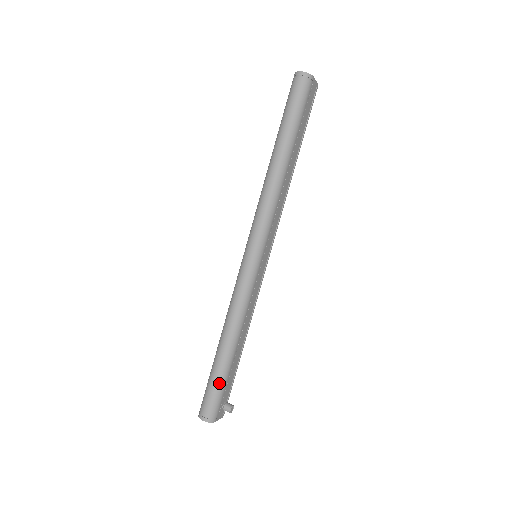
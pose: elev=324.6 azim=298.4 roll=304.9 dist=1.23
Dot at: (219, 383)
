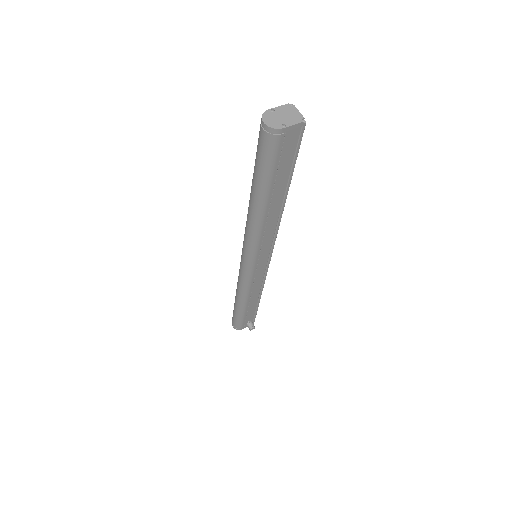
Dot at: (237, 317)
